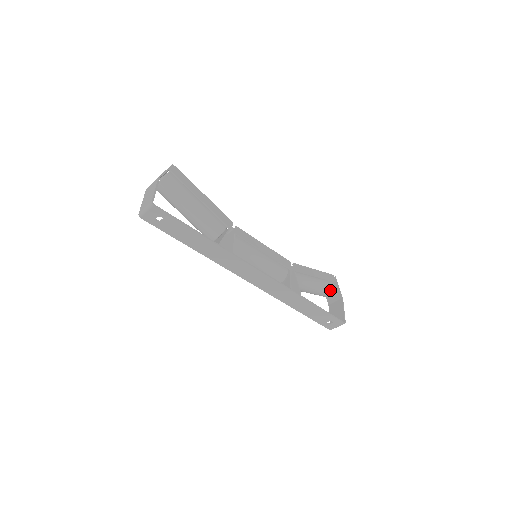
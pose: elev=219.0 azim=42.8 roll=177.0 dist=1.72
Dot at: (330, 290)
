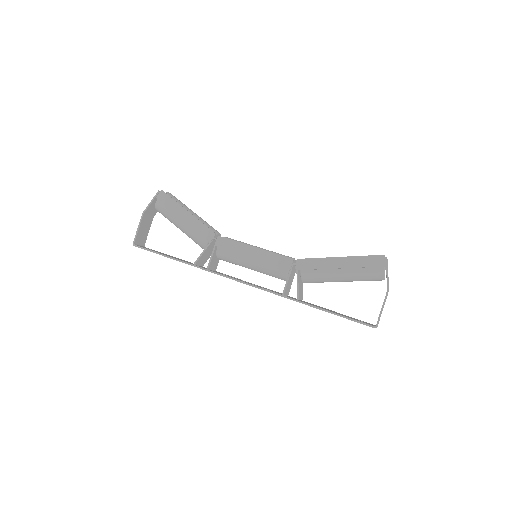
Dot at: (377, 276)
